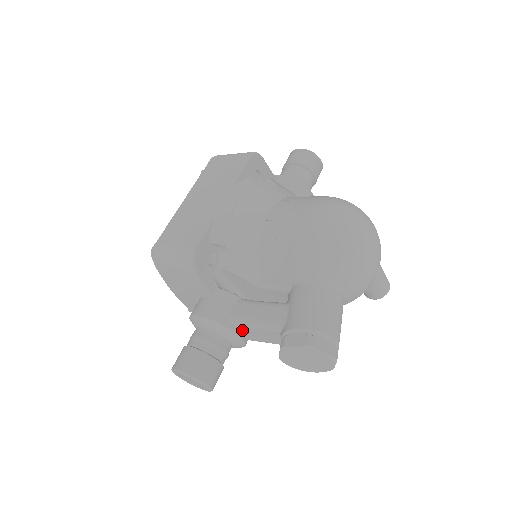
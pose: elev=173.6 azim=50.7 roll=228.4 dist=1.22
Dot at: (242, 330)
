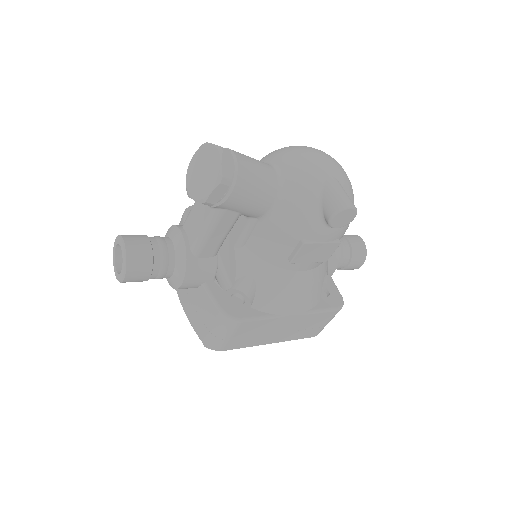
Dot at: (187, 227)
